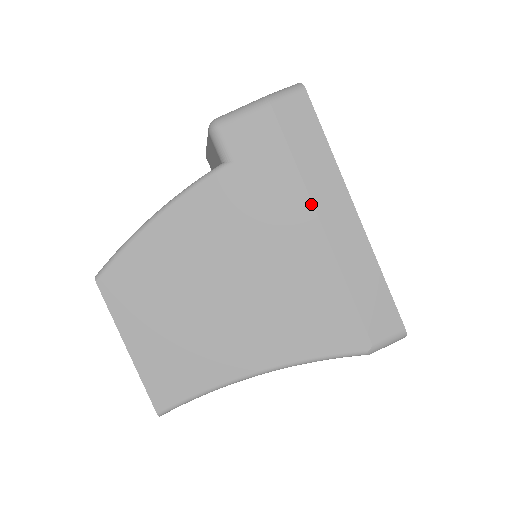
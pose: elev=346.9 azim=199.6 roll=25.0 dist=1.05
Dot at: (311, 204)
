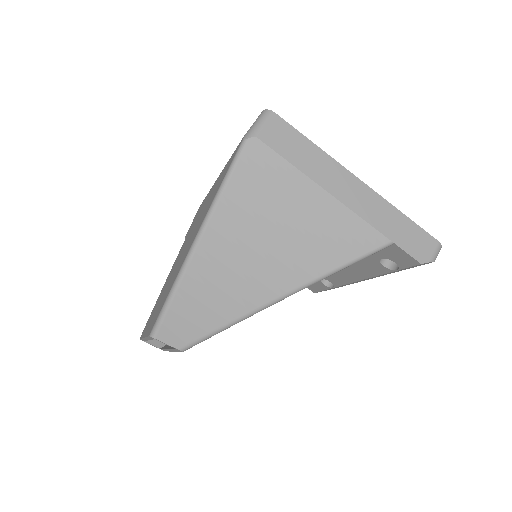
Dot at: occluded
